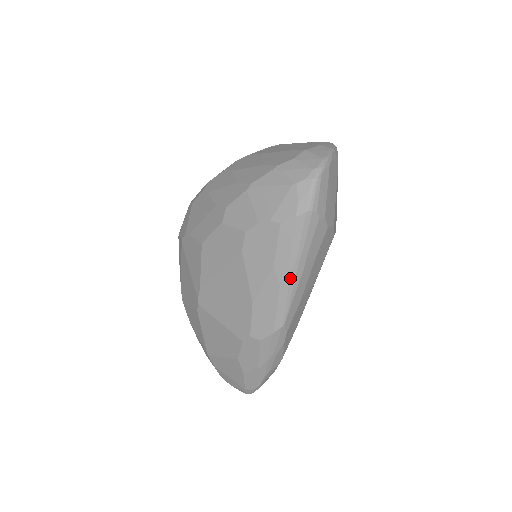
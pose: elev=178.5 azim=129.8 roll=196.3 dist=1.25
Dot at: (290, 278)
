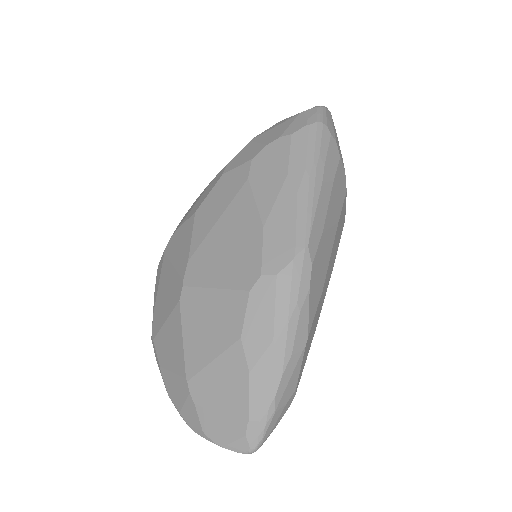
Dot at: (309, 184)
